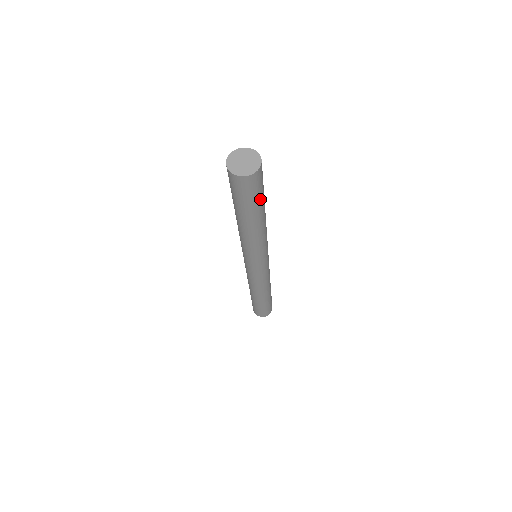
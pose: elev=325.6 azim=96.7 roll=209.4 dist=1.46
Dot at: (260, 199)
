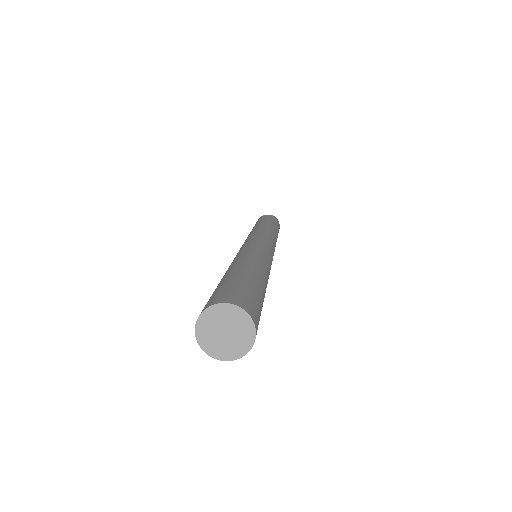
Dot at: occluded
